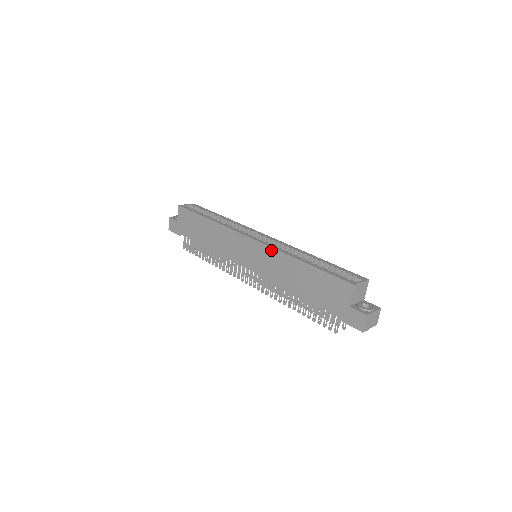
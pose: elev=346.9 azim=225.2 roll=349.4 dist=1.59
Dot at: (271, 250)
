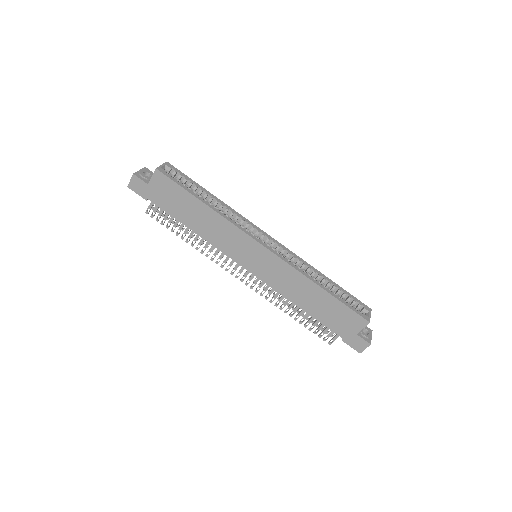
Dot at: (288, 266)
